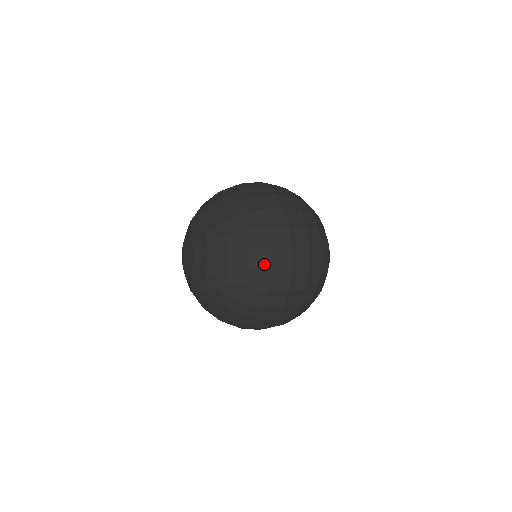
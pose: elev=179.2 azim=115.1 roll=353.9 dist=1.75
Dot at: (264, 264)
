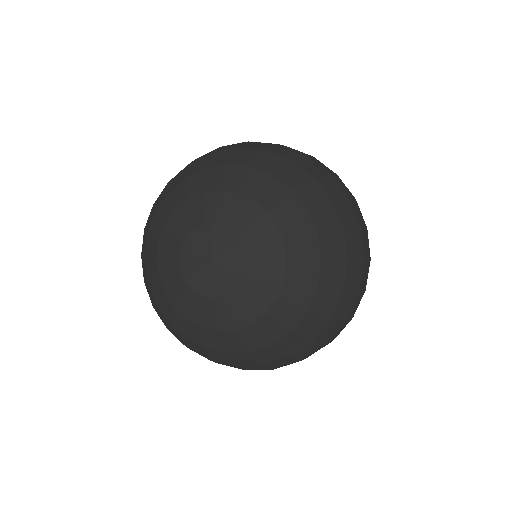
Dot at: (304, 356)
